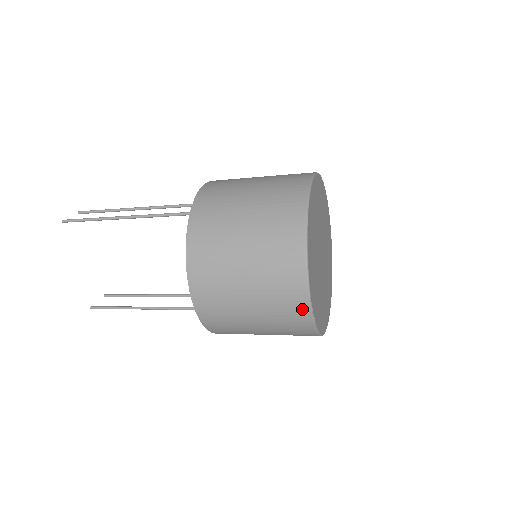
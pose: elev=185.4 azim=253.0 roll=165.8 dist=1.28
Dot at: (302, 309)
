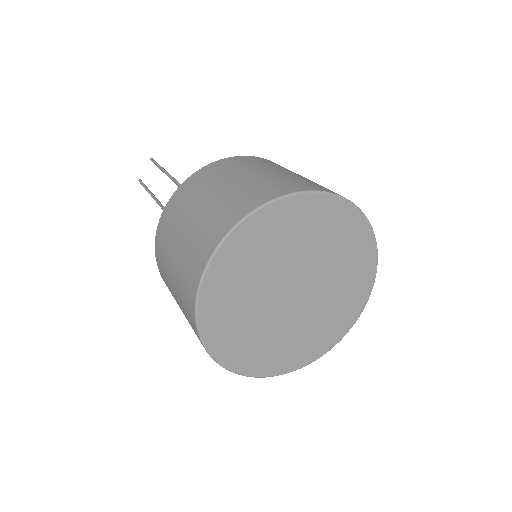
Dot at: occluded
